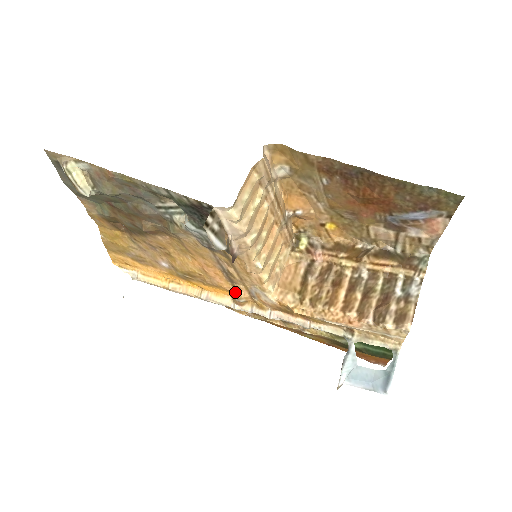
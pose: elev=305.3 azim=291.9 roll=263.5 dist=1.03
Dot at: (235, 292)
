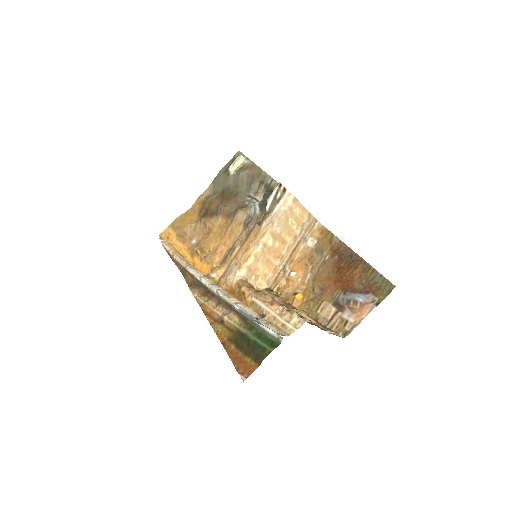
Dot at: (217, 267)
